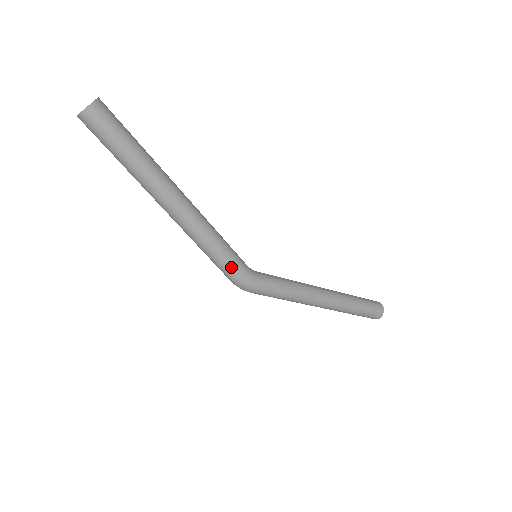
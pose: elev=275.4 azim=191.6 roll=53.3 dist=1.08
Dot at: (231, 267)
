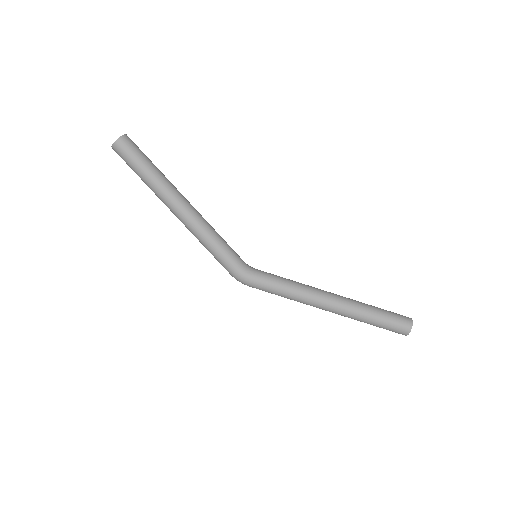
Dot at: (224, 263)
